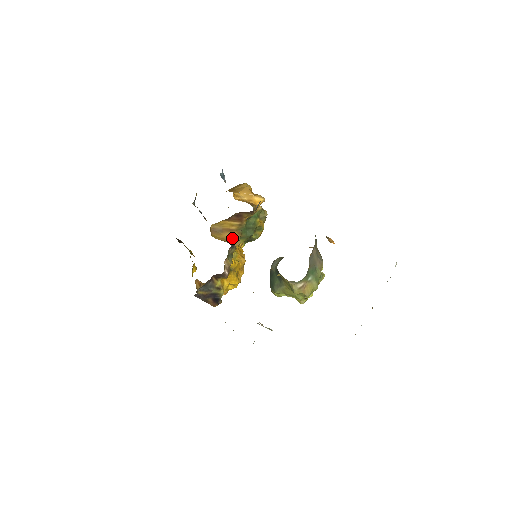
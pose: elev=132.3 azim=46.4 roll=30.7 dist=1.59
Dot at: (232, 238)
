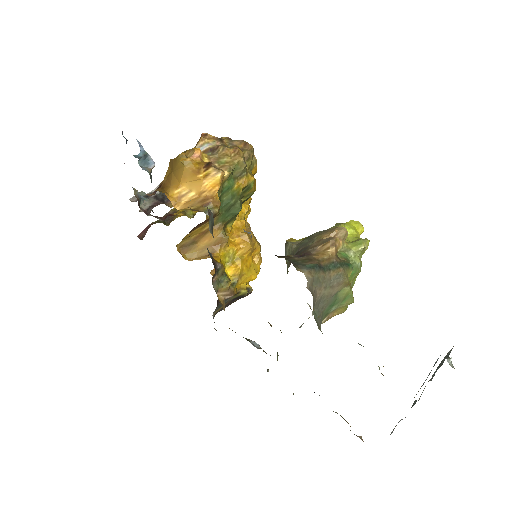
Dot at: (213, 242)
